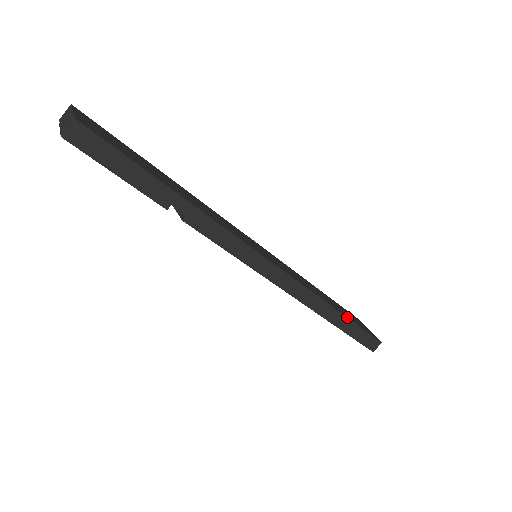
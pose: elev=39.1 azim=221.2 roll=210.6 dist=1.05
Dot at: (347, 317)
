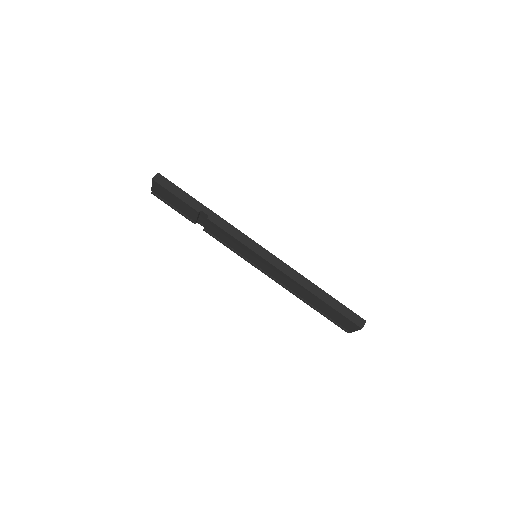
Dot at: (328, 294)
